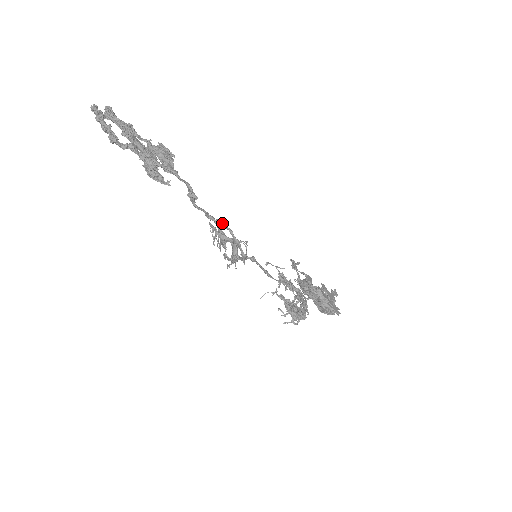
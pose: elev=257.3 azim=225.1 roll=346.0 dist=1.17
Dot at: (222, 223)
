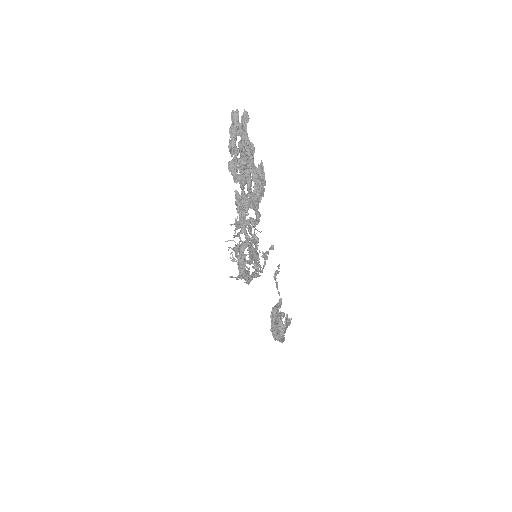
Dot at: (256, 241)
